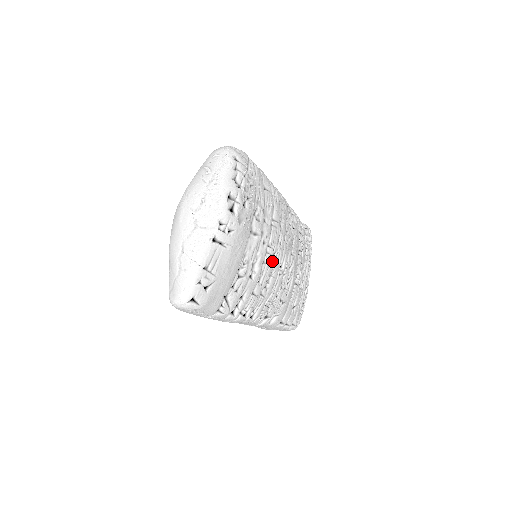
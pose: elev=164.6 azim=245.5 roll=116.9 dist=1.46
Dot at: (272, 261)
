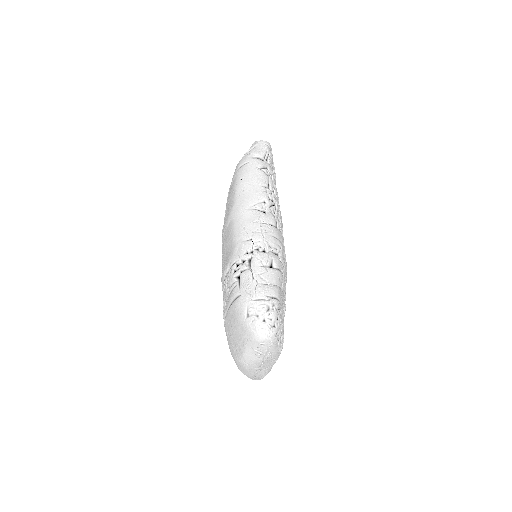
Dot at: occluded
